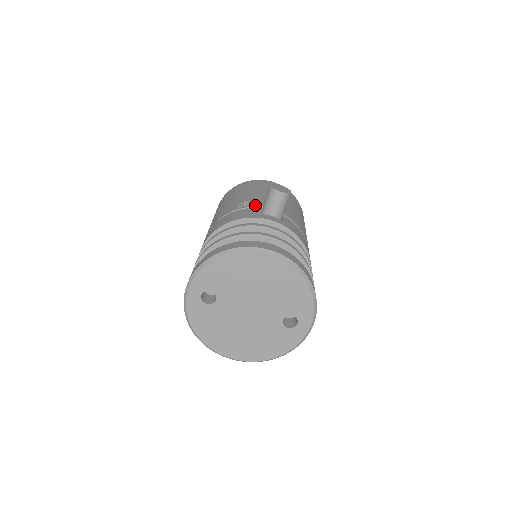
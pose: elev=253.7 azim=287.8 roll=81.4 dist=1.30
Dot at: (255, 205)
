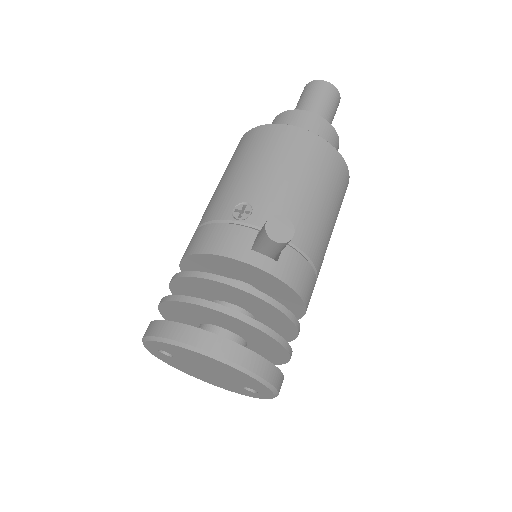
Dot at: (254, 219)
